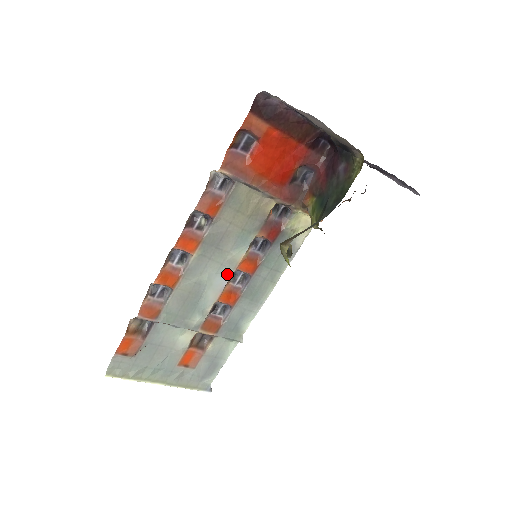
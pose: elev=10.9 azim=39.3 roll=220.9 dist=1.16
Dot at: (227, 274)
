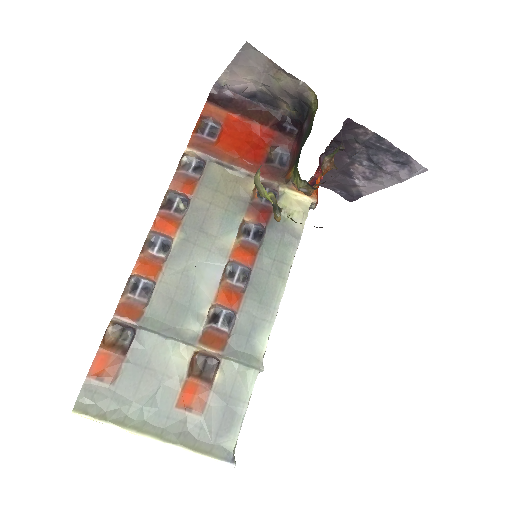
Dot at: (219, 264)
